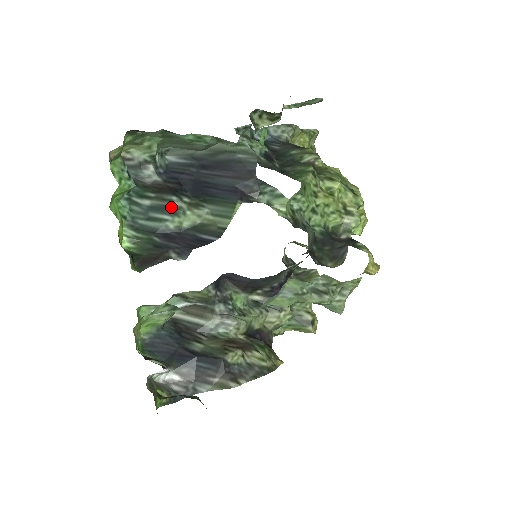
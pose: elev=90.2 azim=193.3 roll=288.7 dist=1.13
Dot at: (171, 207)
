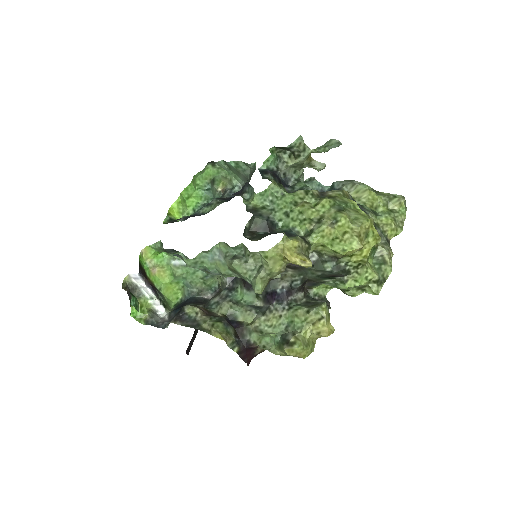
Dot at: (209, 203)
